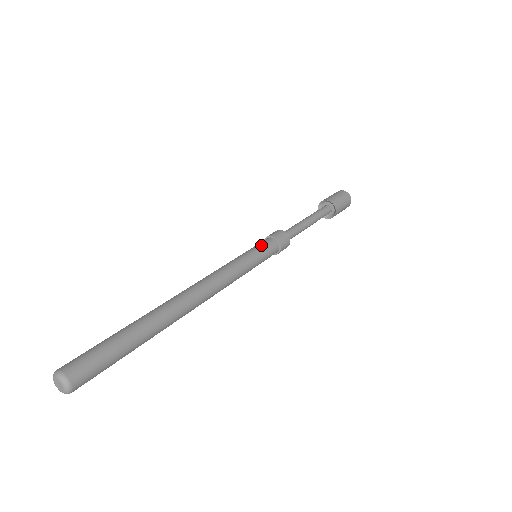
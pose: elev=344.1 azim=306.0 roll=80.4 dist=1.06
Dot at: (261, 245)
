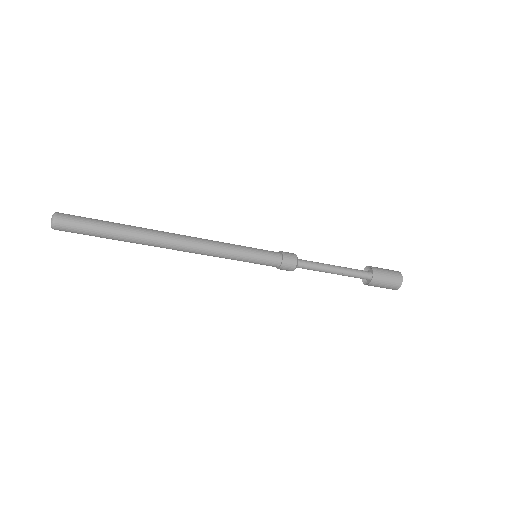
Dot at: (265, 250)
